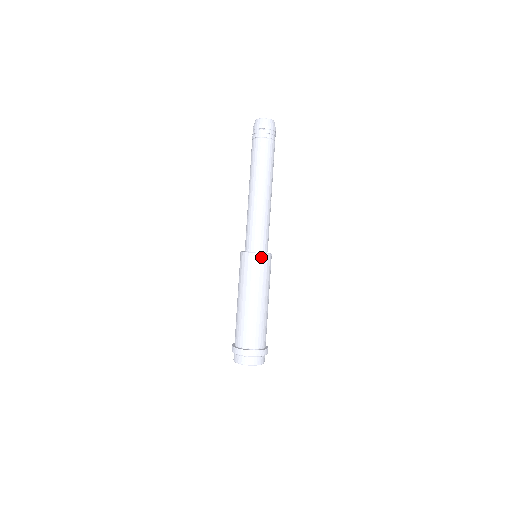
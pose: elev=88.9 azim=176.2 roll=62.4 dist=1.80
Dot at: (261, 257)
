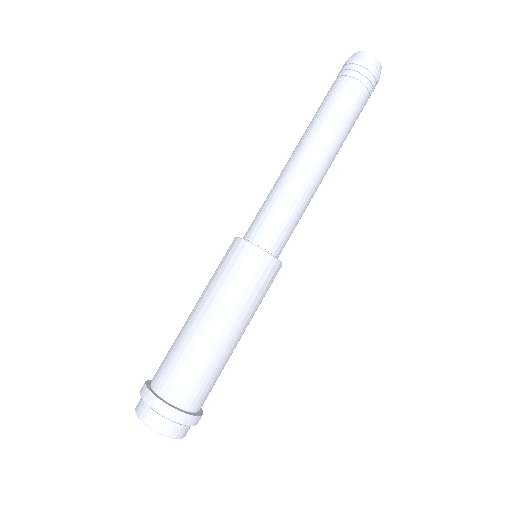
Dot at: (277, 268)
